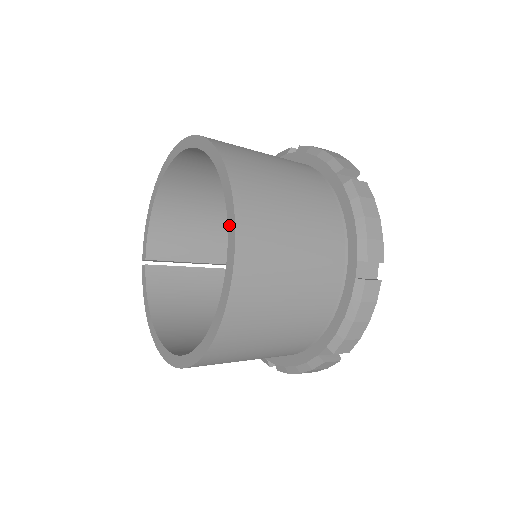
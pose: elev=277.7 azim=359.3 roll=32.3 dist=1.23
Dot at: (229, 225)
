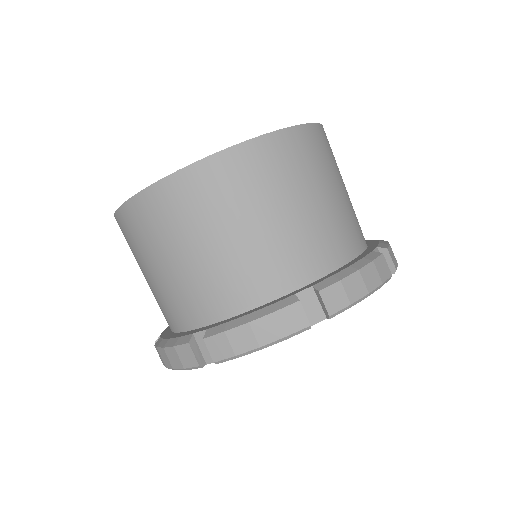
Dot at: occluded
